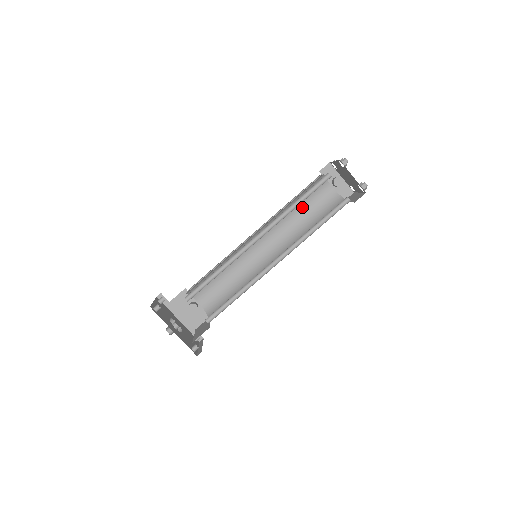
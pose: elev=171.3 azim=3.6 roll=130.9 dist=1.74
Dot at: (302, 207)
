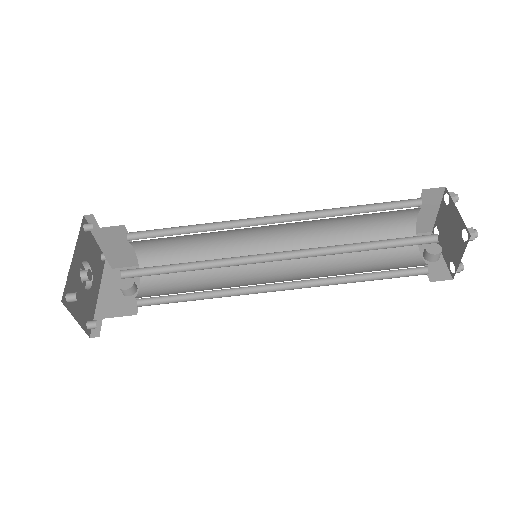
Dot at: (362, 256)
